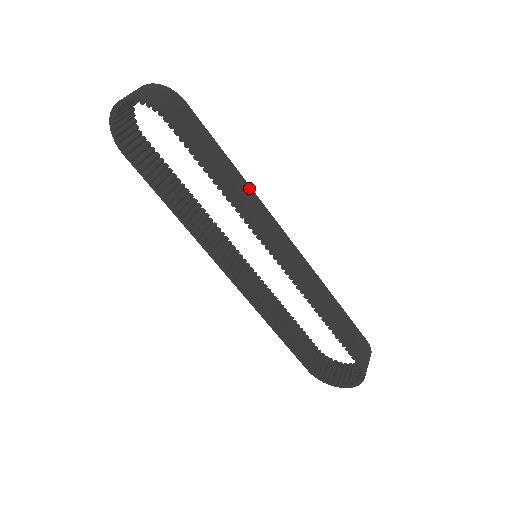
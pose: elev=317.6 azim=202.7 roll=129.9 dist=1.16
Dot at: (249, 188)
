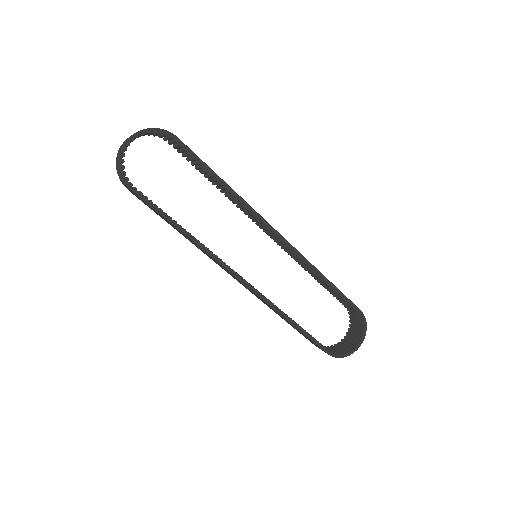
Dot at: occluded
